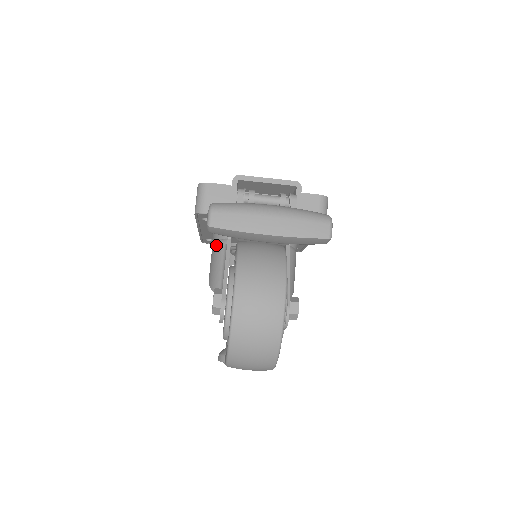
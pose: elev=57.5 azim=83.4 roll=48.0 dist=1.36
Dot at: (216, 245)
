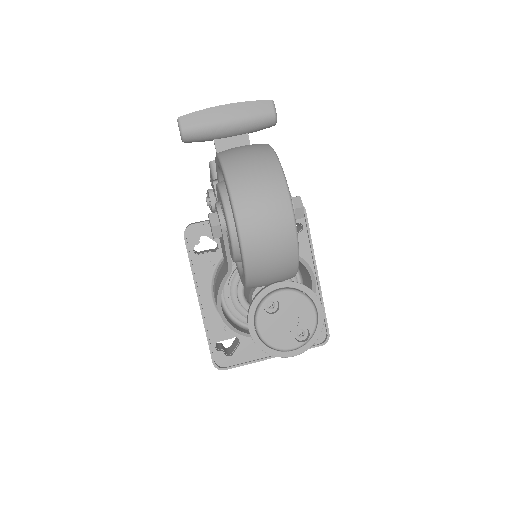
Dot at: (216, 279)
